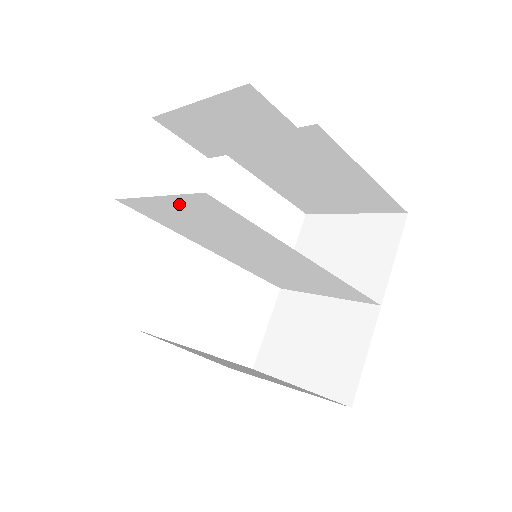
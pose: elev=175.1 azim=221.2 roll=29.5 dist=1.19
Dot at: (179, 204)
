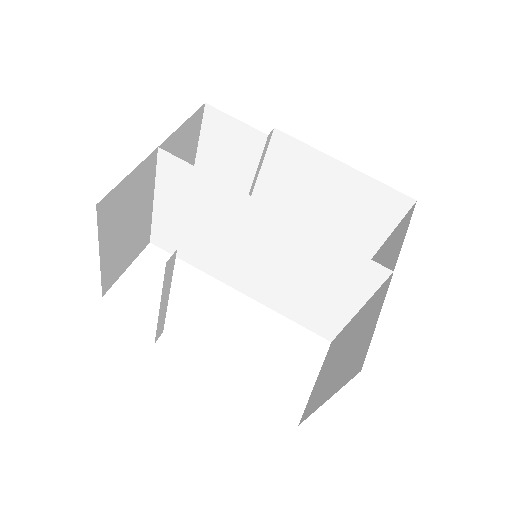
Dot at: (167, 195)
